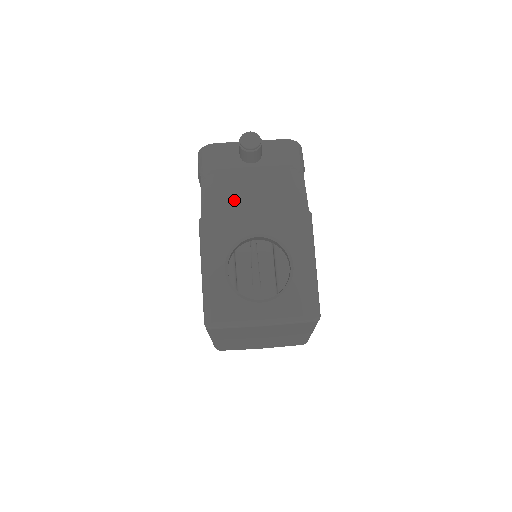
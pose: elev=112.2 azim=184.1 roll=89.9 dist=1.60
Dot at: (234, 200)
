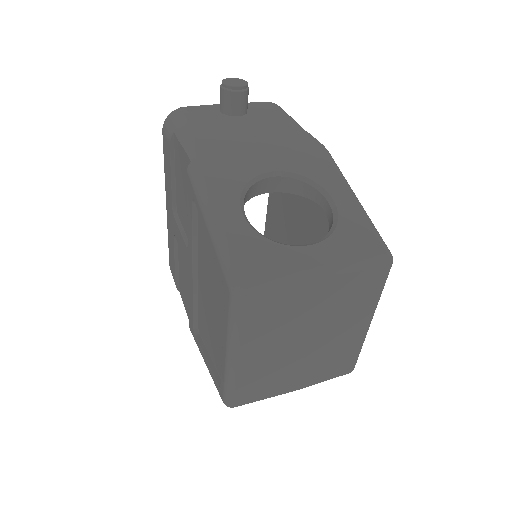
Dot at: (230, 143)
